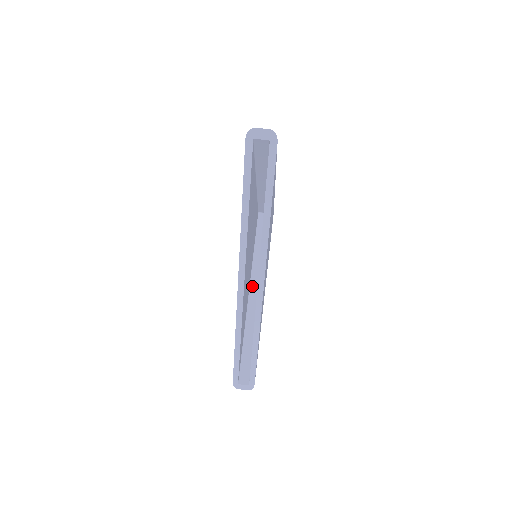
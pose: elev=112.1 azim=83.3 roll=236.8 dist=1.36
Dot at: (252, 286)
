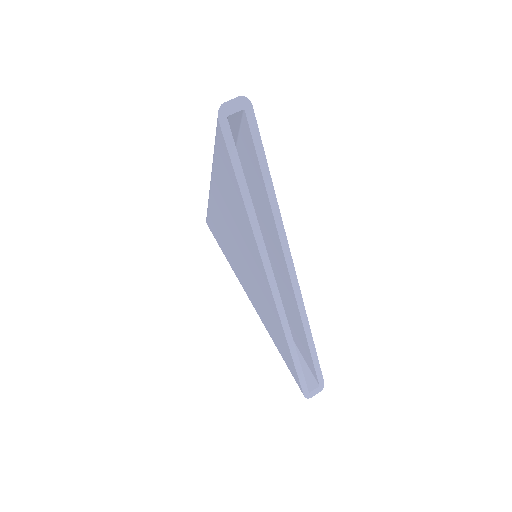
Dot at: occluded
